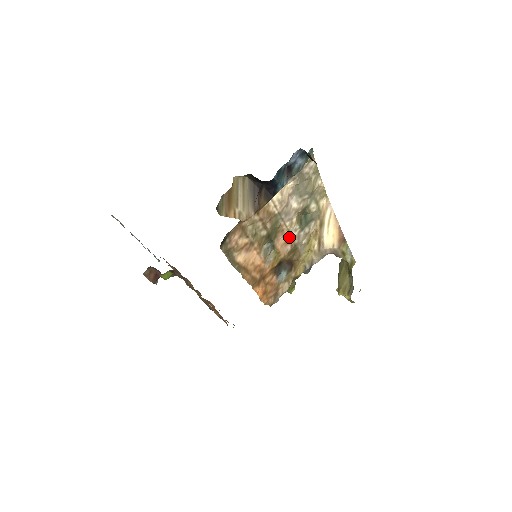
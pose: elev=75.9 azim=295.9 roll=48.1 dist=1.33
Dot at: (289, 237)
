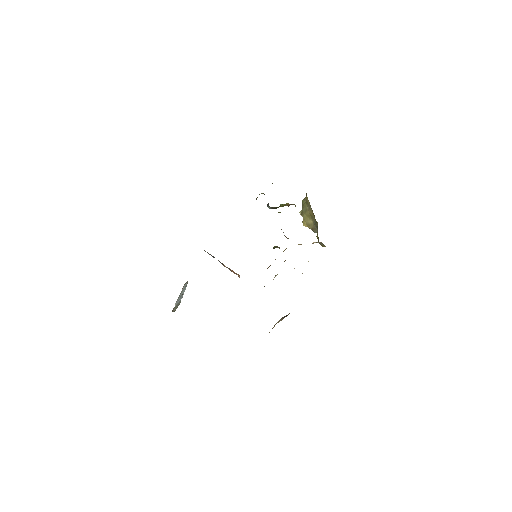
Dot at: occluded
